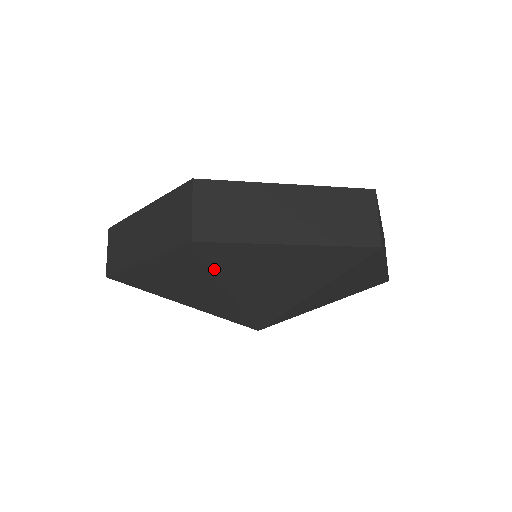
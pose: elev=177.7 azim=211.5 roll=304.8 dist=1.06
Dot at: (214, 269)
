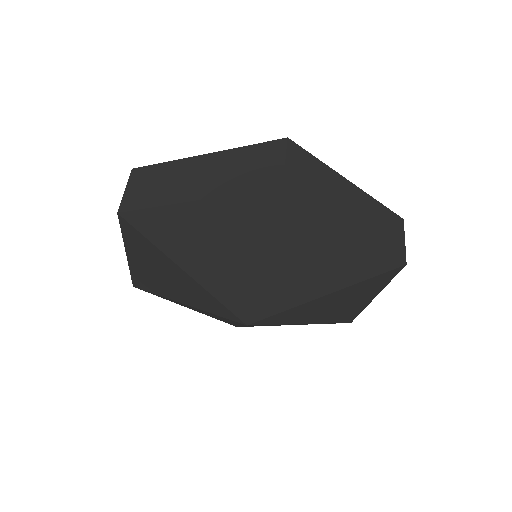
Dot at: (273, 229)
